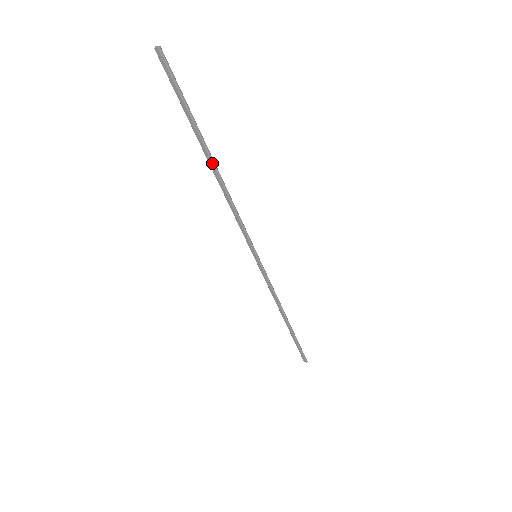
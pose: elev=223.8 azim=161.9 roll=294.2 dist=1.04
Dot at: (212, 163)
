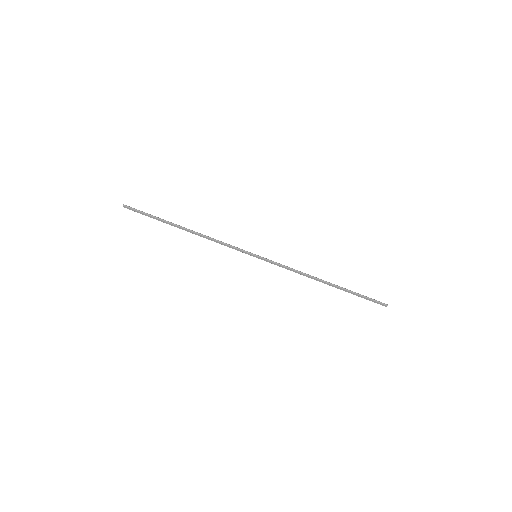
Dot at: (183, 228)
